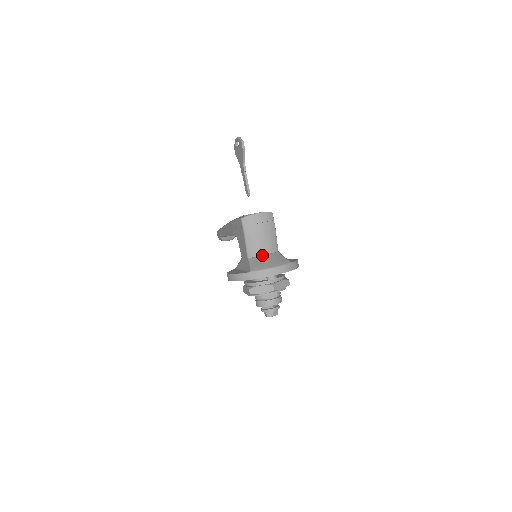
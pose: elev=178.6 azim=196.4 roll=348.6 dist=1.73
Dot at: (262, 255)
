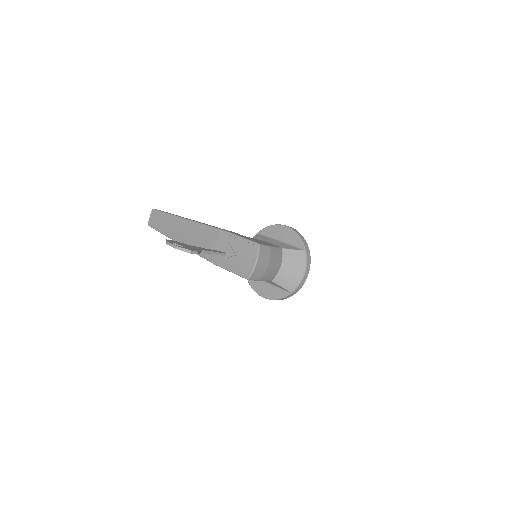
Dot at: (279, 269)
